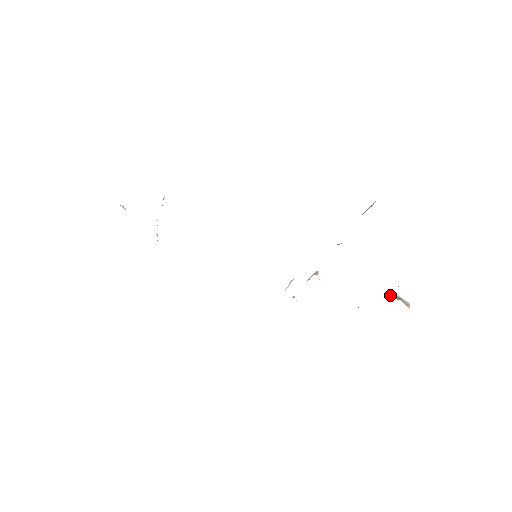
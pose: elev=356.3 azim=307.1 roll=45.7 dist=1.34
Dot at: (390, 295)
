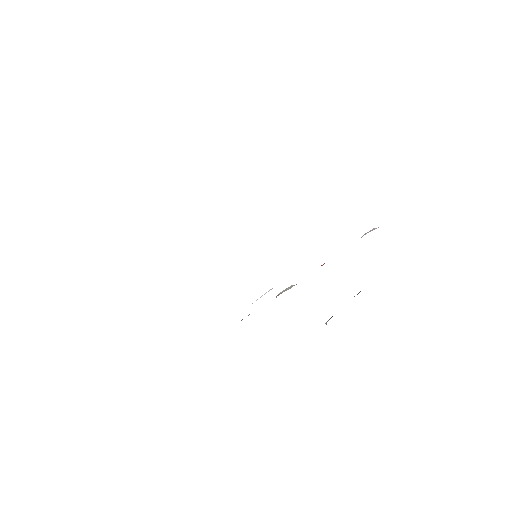
Dot at: occluded
